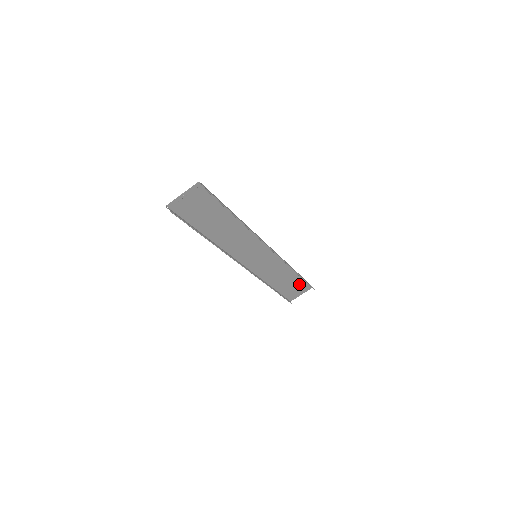
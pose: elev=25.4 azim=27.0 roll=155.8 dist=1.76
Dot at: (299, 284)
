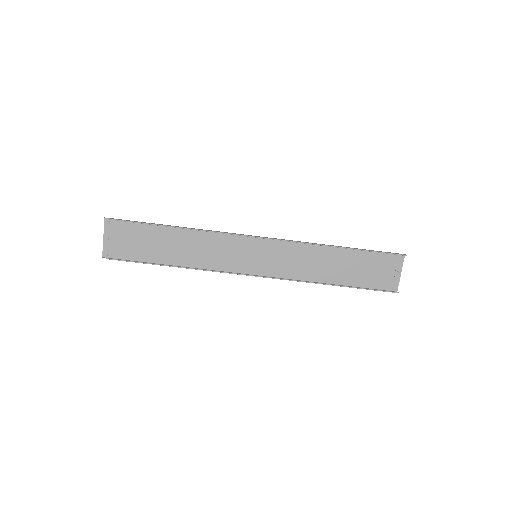
Dot at: (374, 261)
